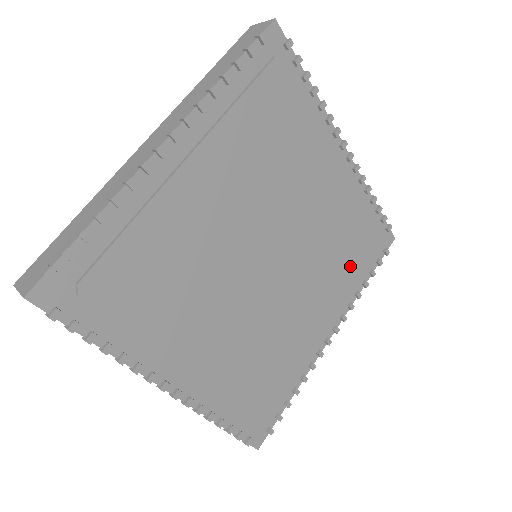
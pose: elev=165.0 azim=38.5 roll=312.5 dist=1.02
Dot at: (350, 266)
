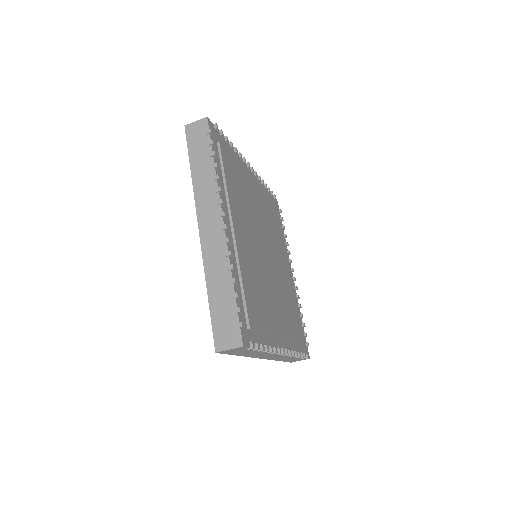
Dot at: (294, 327)
